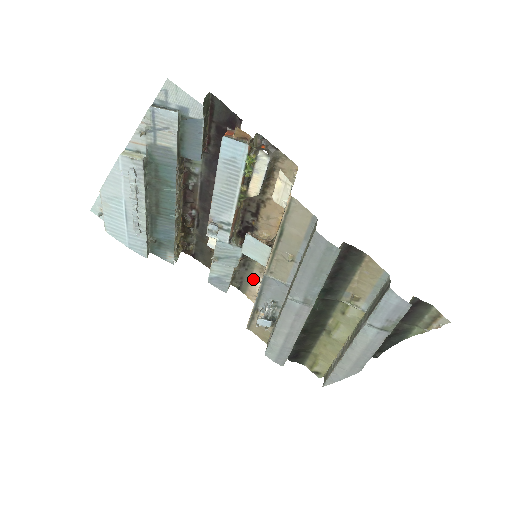
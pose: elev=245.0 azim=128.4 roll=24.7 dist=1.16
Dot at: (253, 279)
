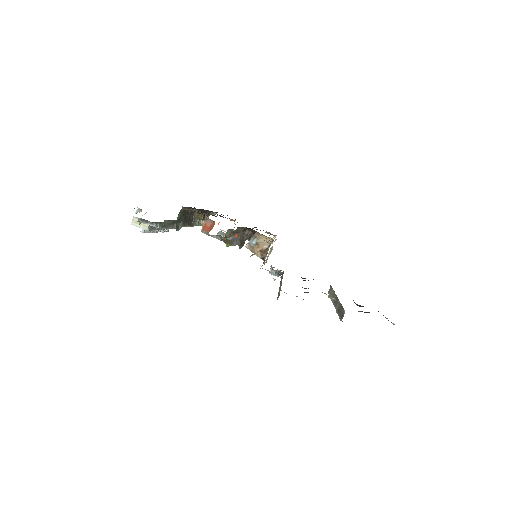
Dot at: occluded
